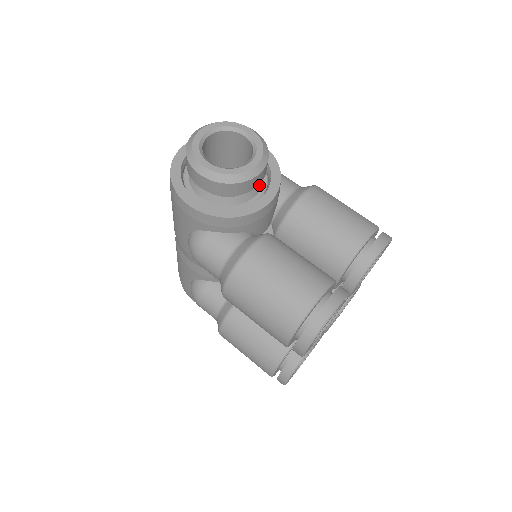
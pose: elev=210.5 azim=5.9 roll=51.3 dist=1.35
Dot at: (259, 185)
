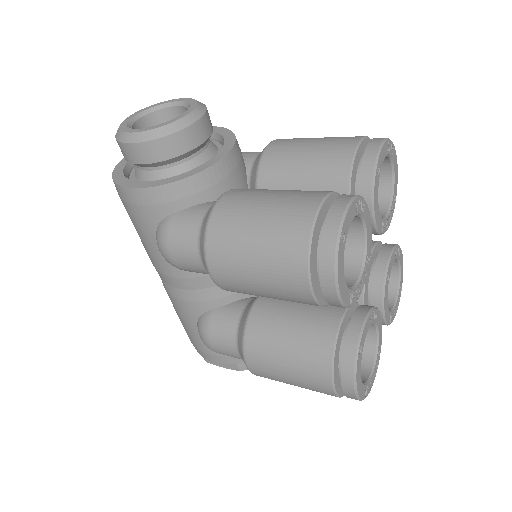
Dot at: (213, 150)
